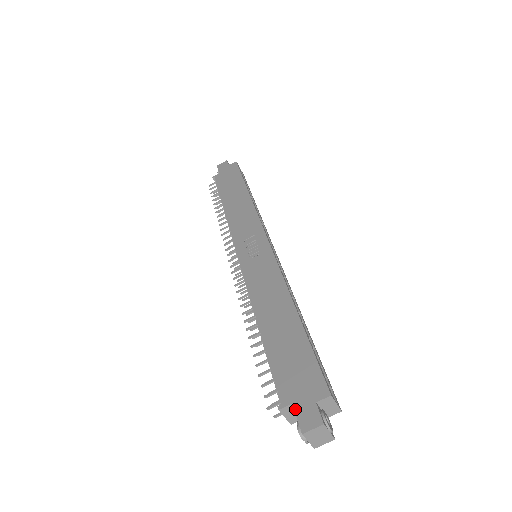
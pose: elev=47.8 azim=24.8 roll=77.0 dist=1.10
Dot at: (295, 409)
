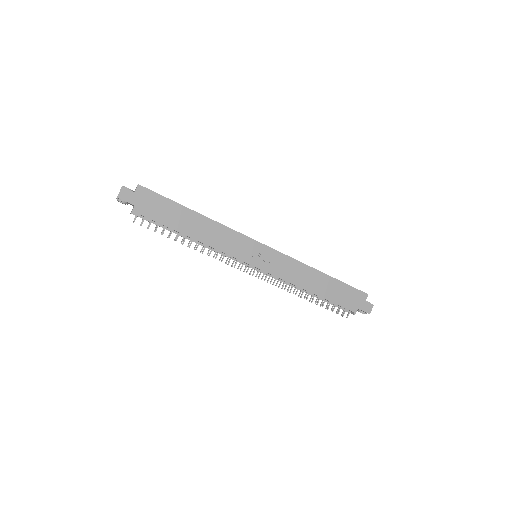
Dot at: (361, 310)
